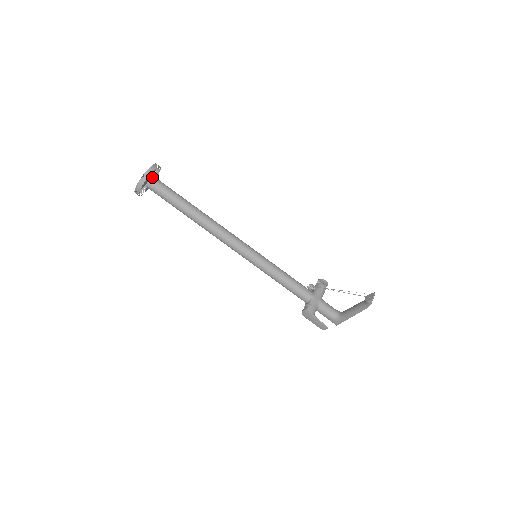
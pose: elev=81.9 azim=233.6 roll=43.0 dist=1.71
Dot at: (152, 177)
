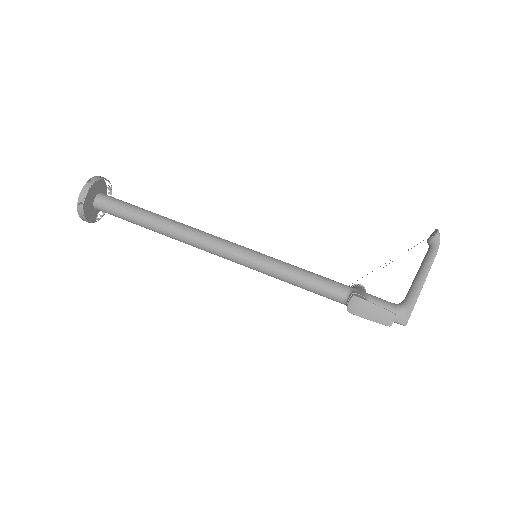
Dot at: (101, 193)
